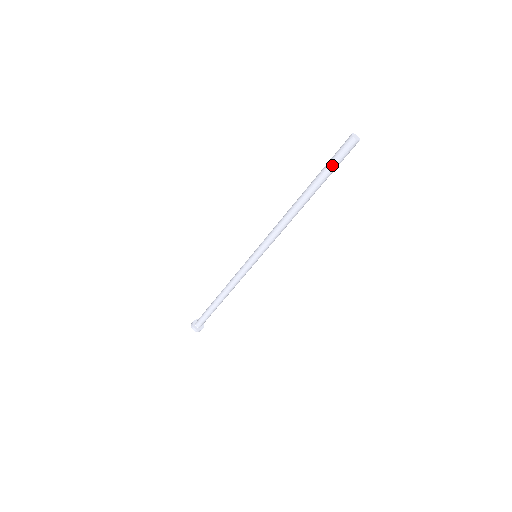
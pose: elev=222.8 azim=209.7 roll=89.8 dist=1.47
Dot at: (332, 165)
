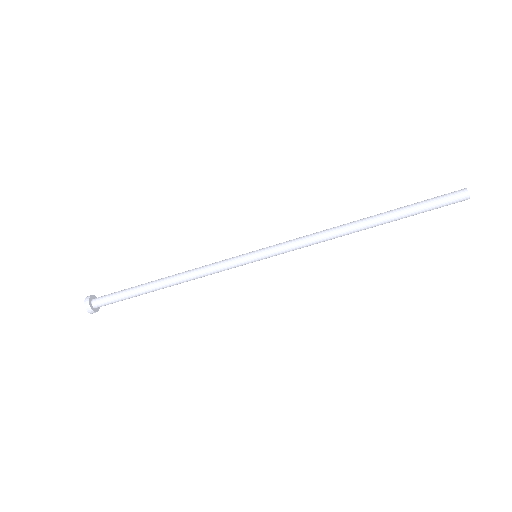
Dot at: (426, 203)
